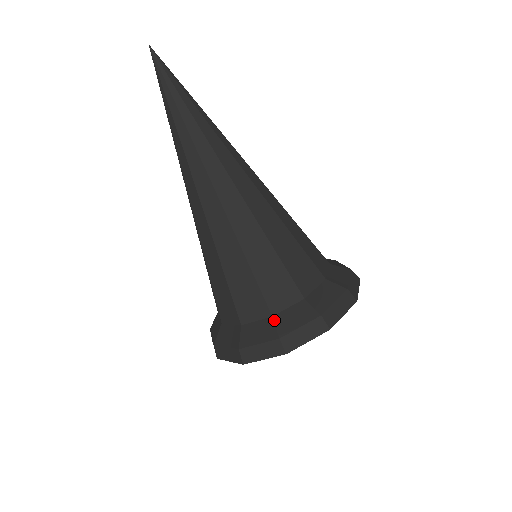
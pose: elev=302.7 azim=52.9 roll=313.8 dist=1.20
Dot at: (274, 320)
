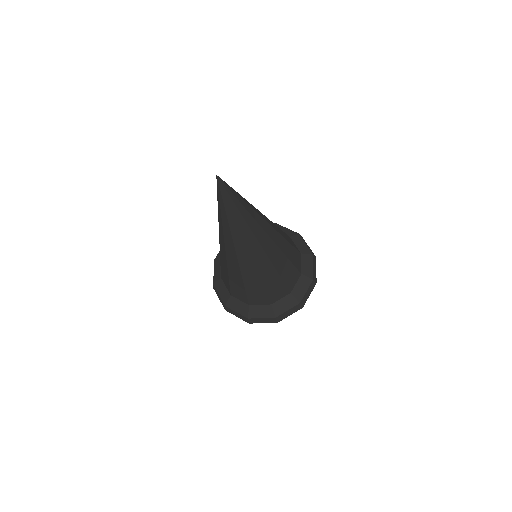
Dot at: (249, 308)
